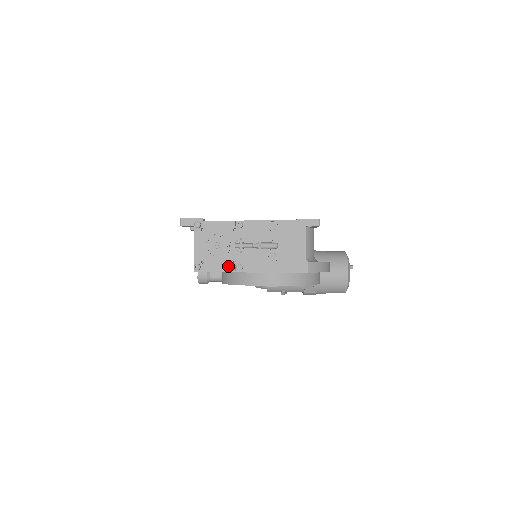
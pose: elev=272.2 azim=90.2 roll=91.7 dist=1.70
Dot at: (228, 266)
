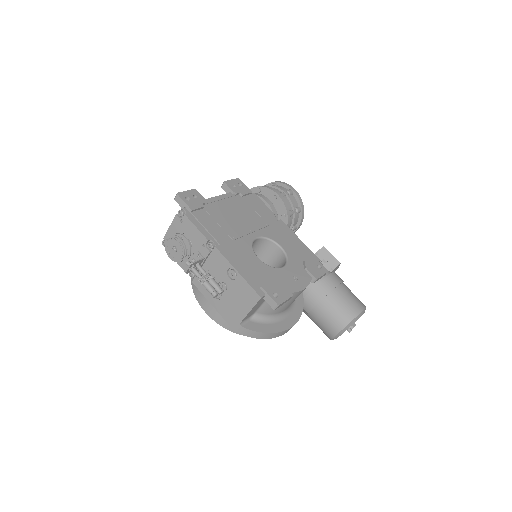
Dot at: (184, 266)
